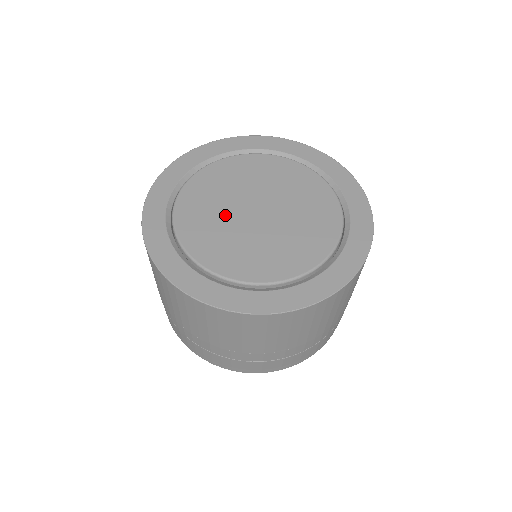
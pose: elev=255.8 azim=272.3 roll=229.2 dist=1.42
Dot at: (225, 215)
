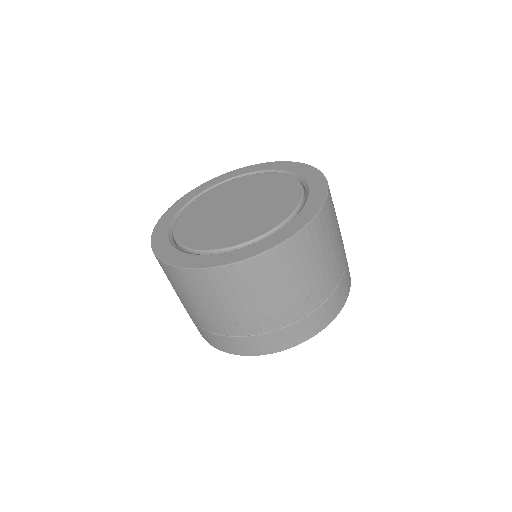
Dot at: (212, 219)
